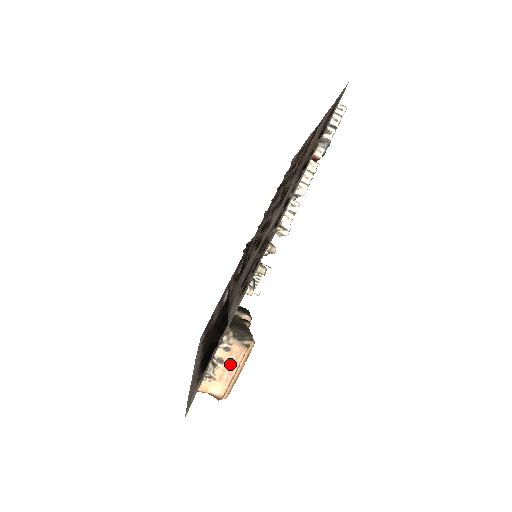
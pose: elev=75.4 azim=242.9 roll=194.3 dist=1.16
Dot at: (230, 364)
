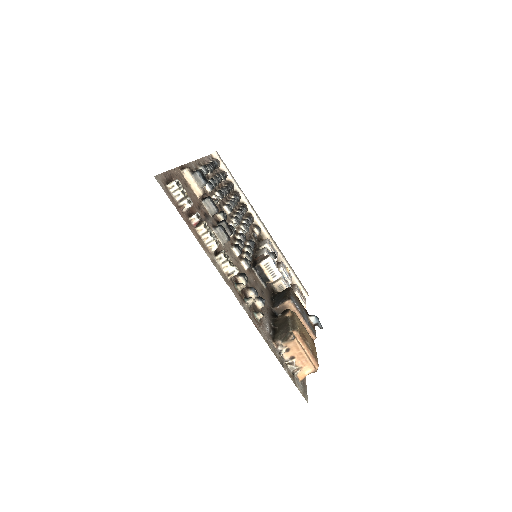
Dot at: (298, 354)
